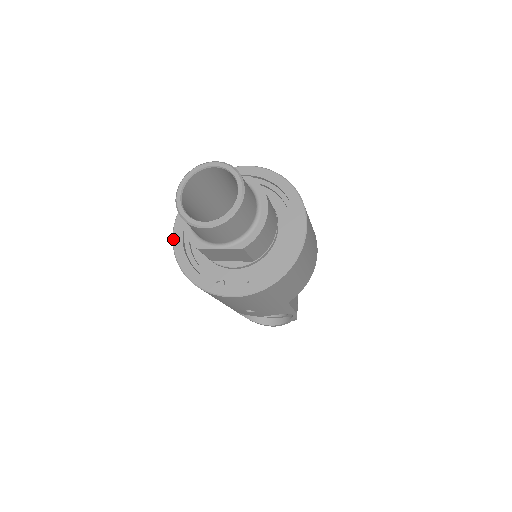
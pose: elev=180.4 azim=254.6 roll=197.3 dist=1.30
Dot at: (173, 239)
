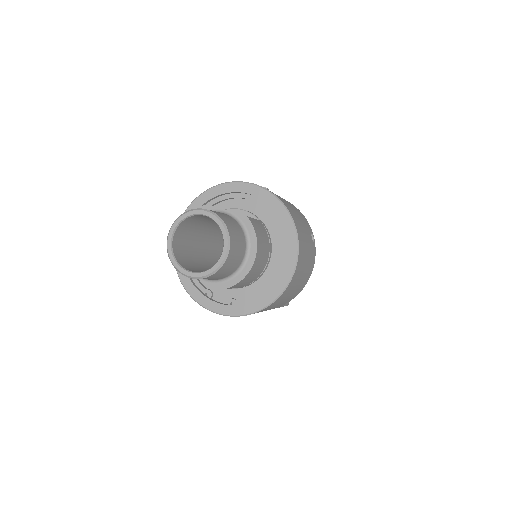
Dot at: occluded
